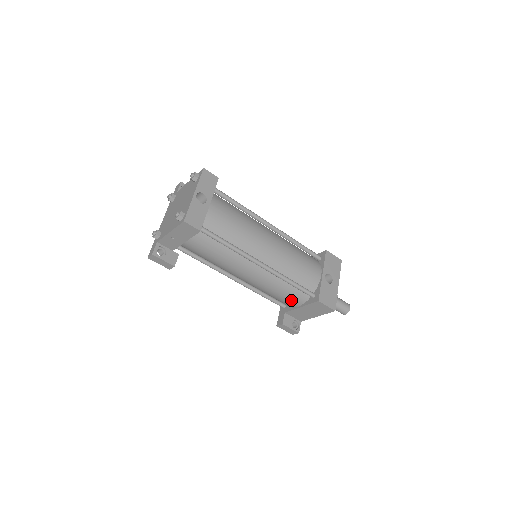
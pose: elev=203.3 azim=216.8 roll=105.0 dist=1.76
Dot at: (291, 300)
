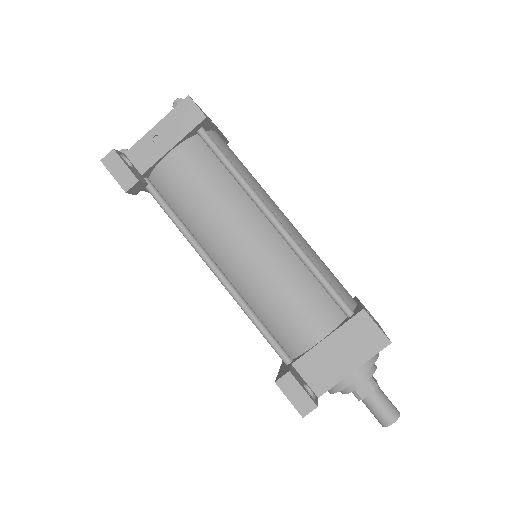
Dot at: (310, 319)
